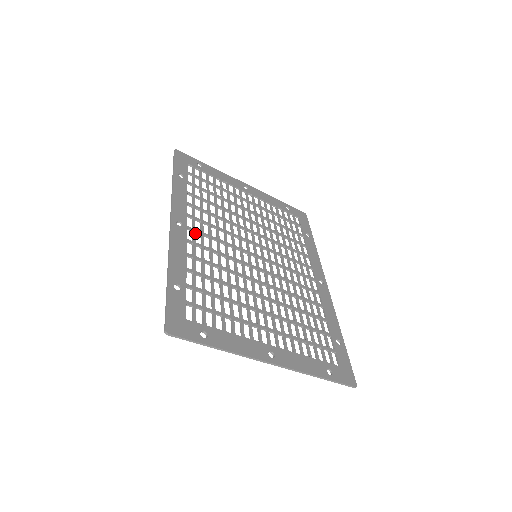
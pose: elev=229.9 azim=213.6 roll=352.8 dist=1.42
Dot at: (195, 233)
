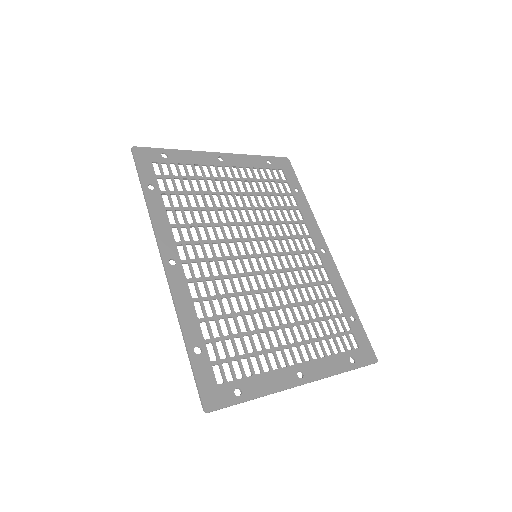
Dot at: (191, 265)
